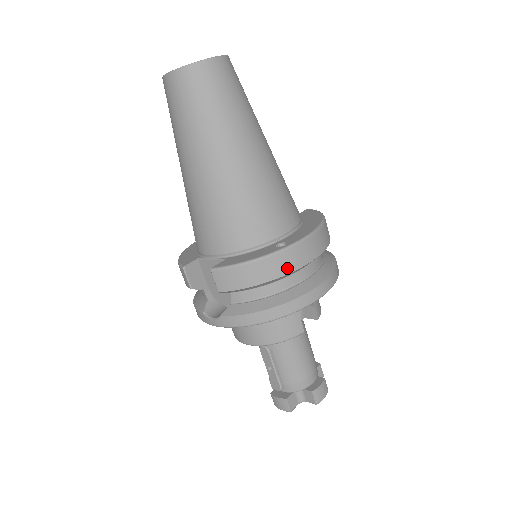
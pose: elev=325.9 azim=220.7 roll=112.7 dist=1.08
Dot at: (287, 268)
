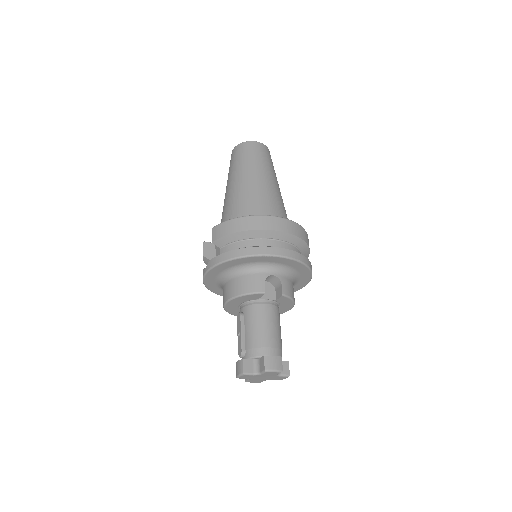
Dot at: (255, 226)
